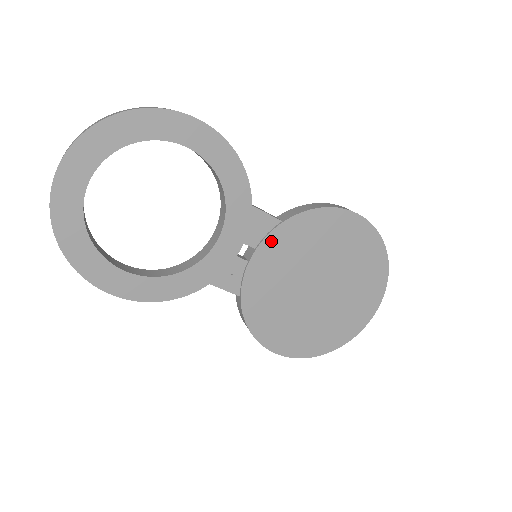
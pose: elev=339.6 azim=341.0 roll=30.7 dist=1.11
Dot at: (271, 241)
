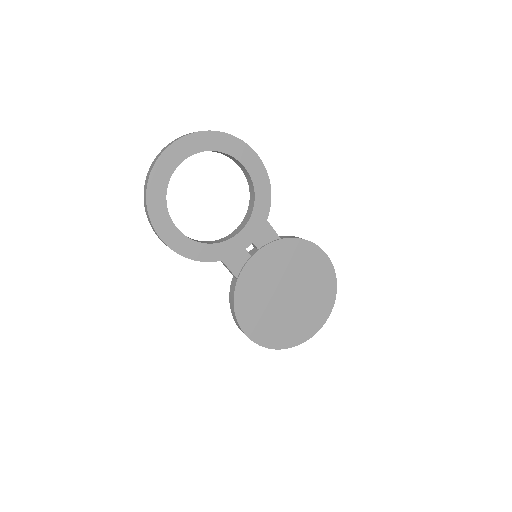
Dot at: (270, 248)
